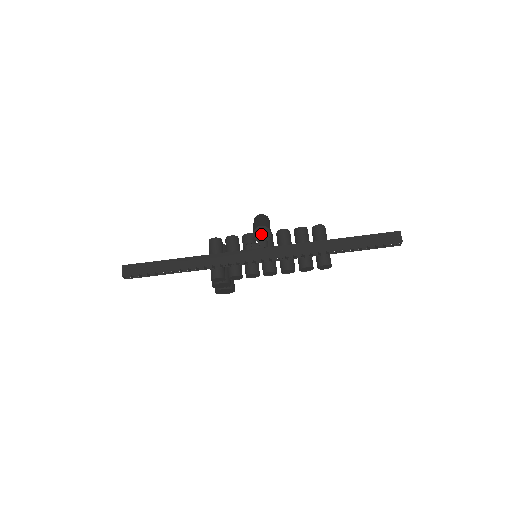
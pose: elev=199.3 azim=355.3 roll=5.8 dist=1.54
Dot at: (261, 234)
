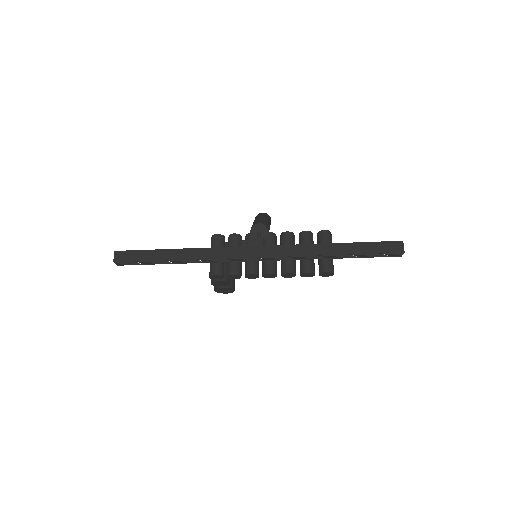
Dot at: (258, 232)
